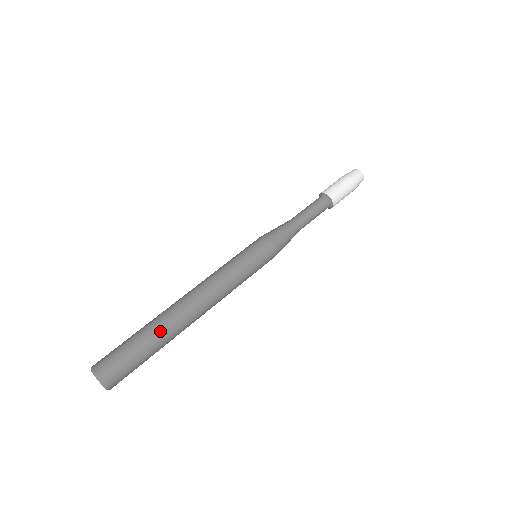
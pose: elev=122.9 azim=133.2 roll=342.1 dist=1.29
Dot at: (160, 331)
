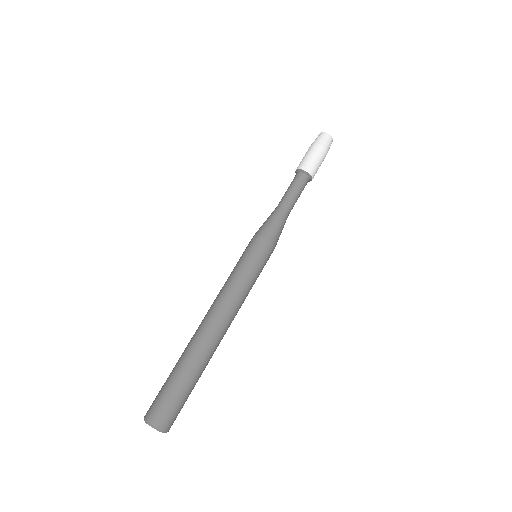
Dot at: (202, 368)
